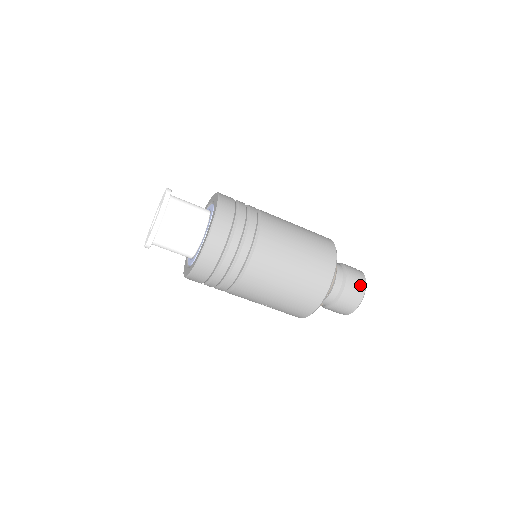
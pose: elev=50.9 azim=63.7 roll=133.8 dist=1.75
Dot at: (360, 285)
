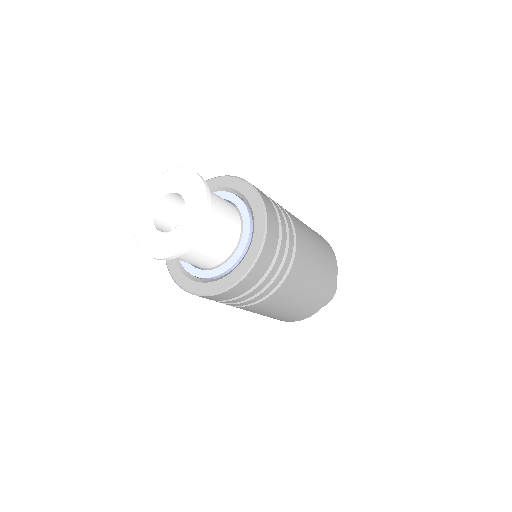
Dot at: (335, 286)
